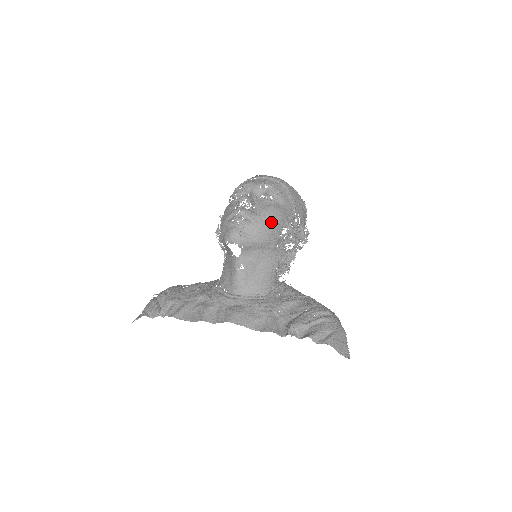
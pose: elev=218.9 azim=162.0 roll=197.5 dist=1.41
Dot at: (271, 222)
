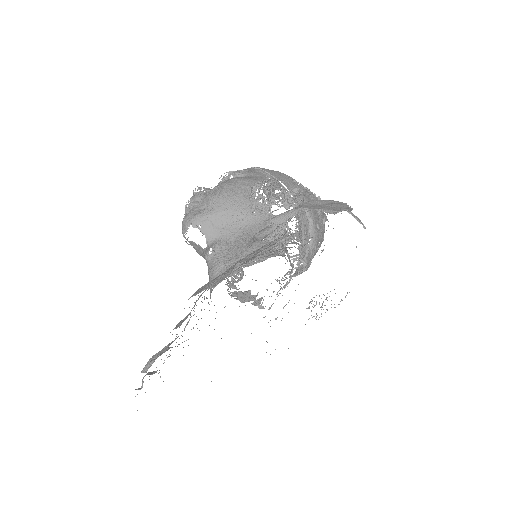
Dot at: (228, 188)
